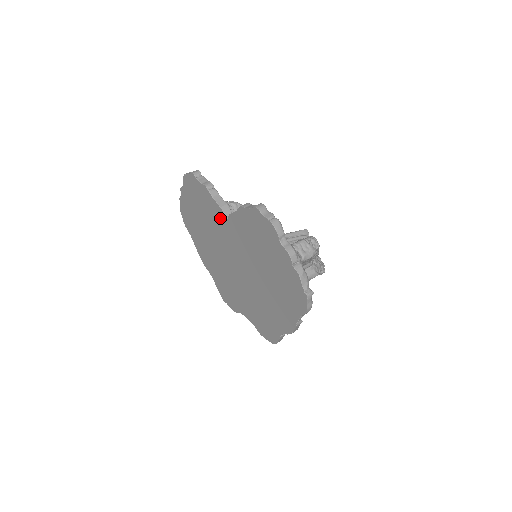
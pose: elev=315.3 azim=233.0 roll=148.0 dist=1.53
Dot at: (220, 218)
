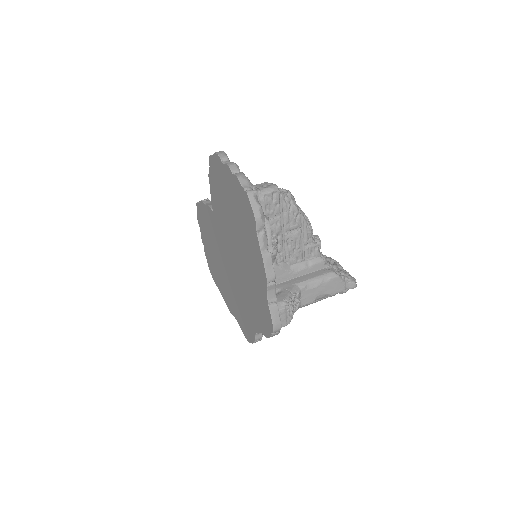
Dot at: (212, 219)
